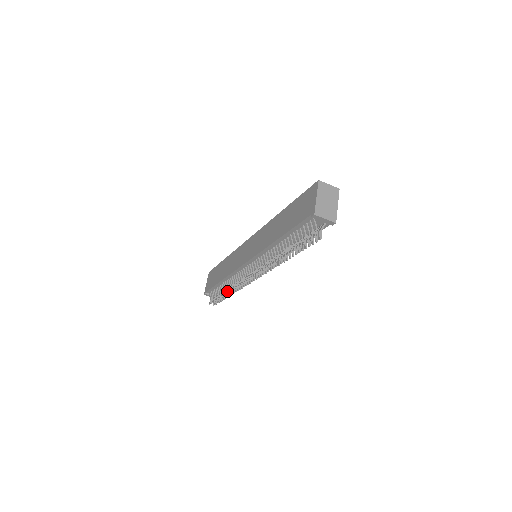
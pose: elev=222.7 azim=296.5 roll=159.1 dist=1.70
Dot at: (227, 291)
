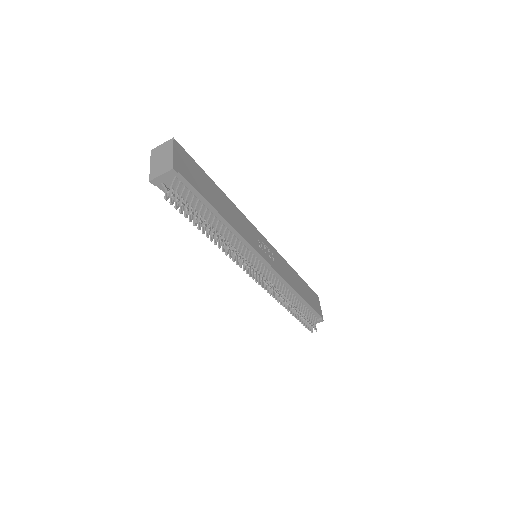
Dot at: (287, 308)
